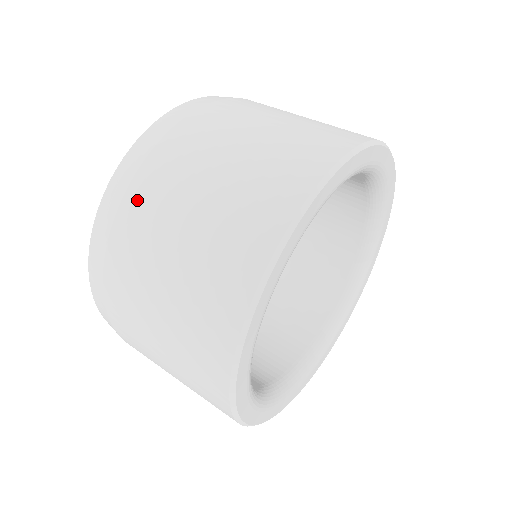
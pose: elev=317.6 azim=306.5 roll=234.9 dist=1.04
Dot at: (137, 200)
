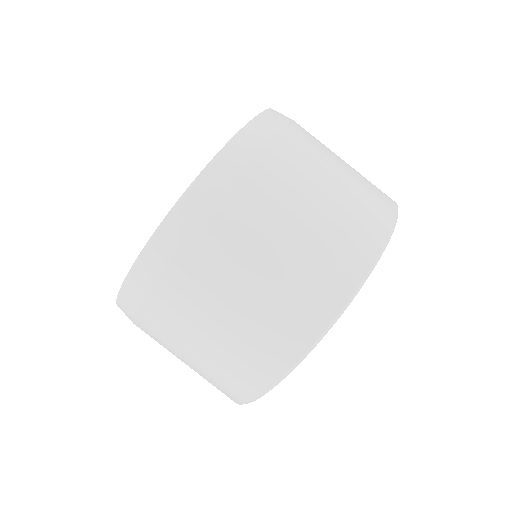
Dot at: (158, 306)
